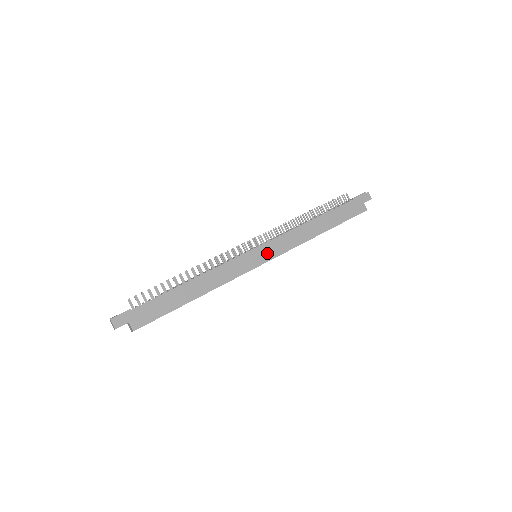
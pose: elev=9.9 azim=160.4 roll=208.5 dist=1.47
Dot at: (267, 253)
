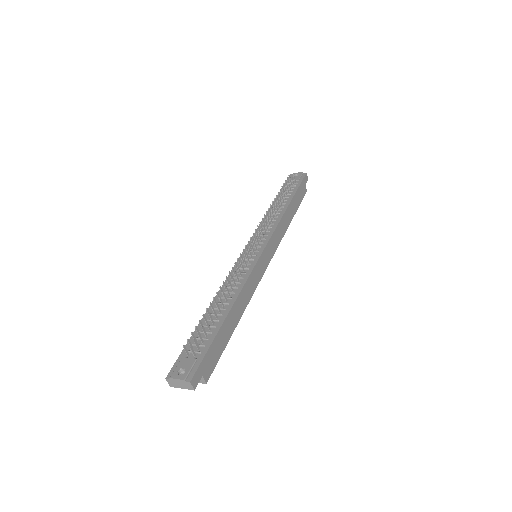
Dot at: (269, 253)
